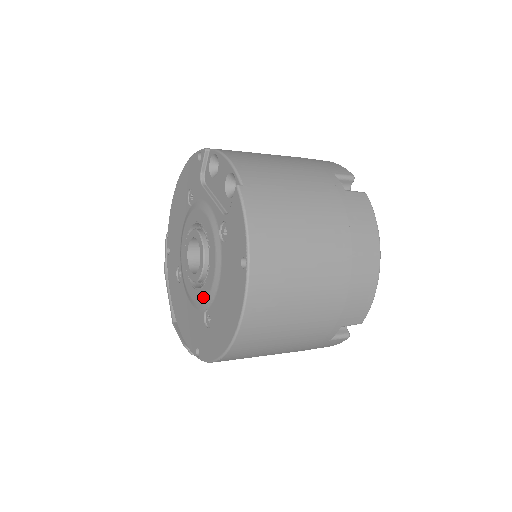
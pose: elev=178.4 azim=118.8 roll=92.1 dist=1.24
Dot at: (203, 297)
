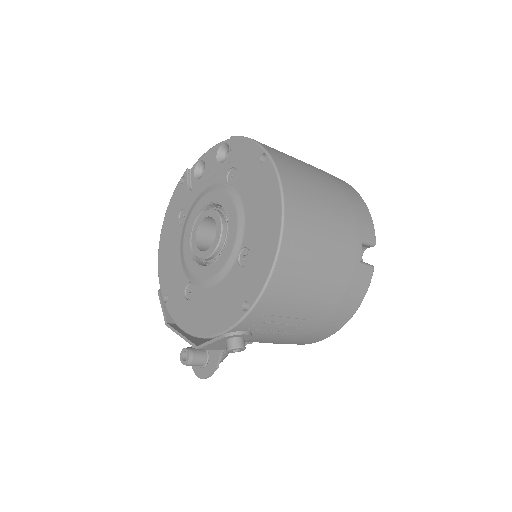
Dot at: (231, 246)
